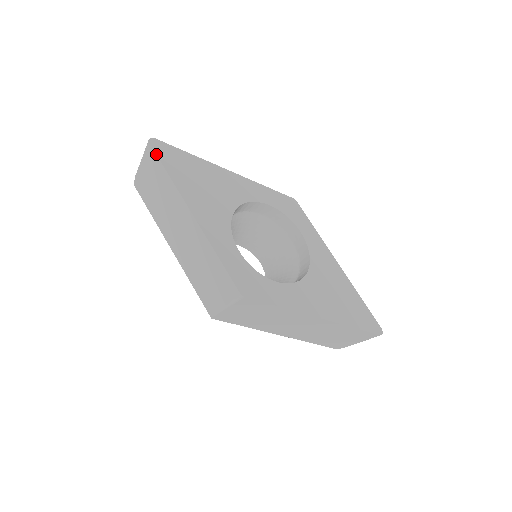
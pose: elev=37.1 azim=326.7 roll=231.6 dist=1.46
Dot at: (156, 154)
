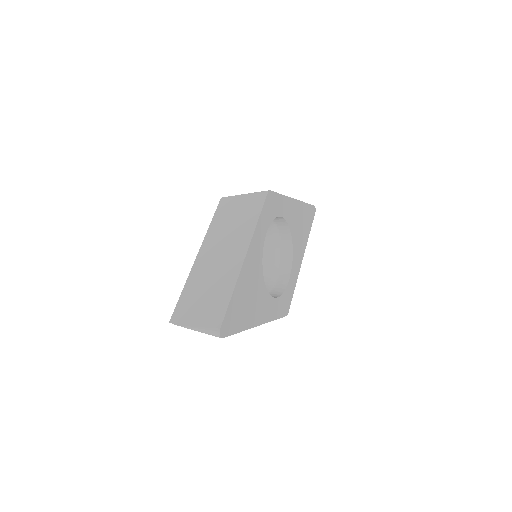
Dot at: occluded
